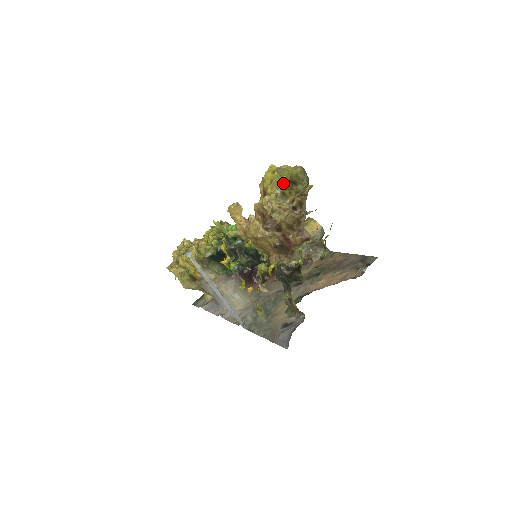
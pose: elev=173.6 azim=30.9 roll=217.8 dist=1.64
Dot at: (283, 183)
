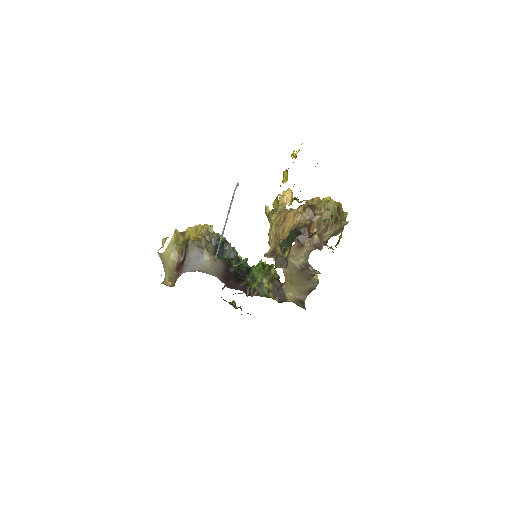
Dot at: (334, 204)
